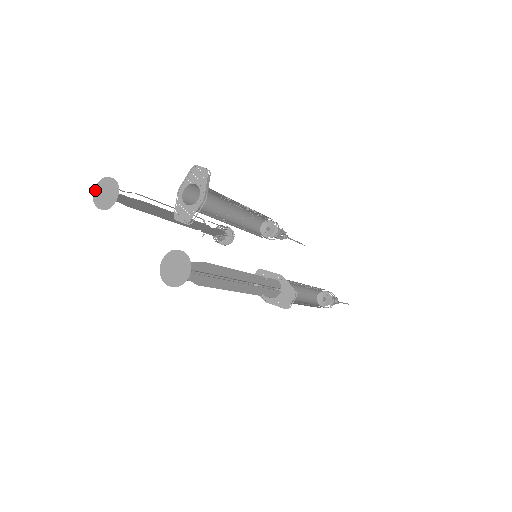
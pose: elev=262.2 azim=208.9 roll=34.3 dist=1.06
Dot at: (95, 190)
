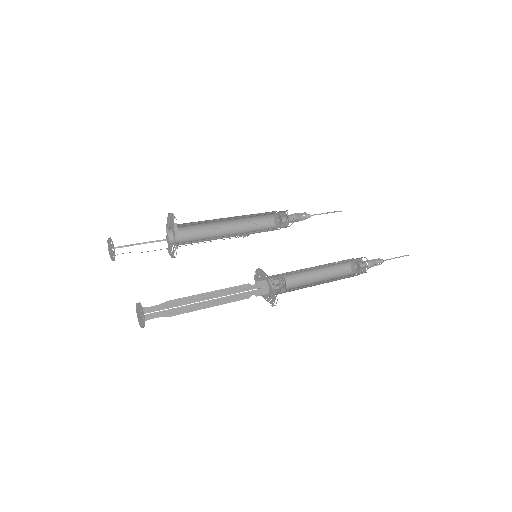
Dot at: (108, 245)
